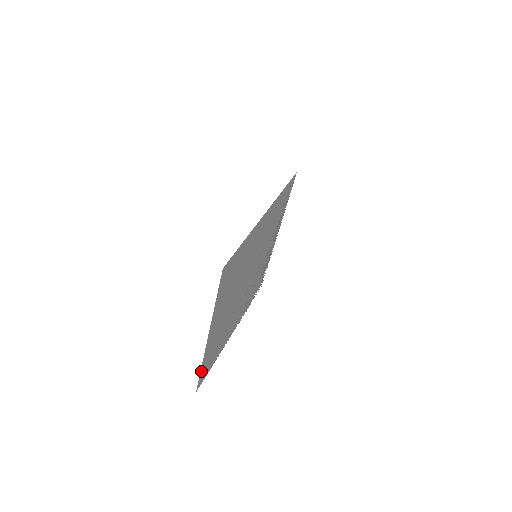
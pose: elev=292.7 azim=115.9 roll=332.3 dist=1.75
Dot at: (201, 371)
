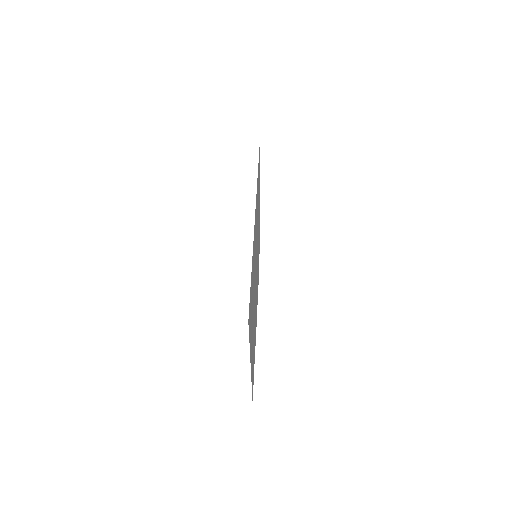
Dot at: occluded
